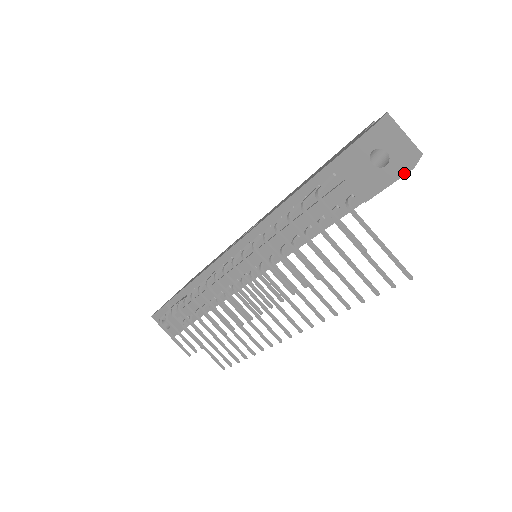
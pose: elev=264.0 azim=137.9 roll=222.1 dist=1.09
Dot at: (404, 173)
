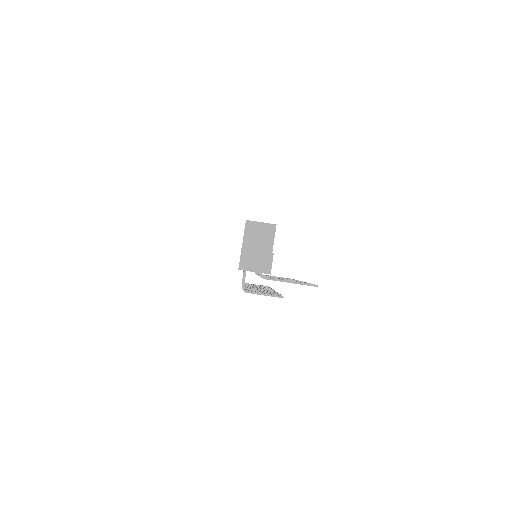
Dot at: occluded
